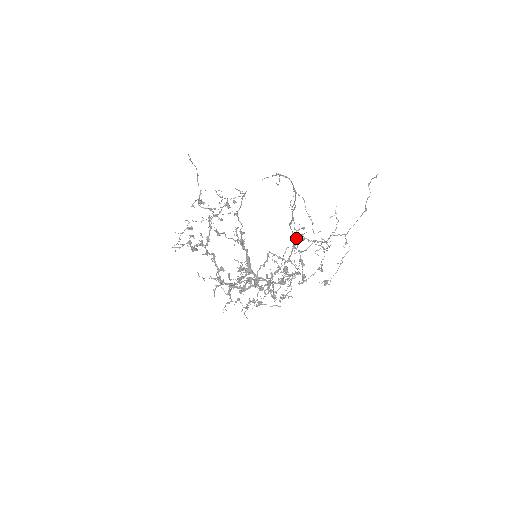
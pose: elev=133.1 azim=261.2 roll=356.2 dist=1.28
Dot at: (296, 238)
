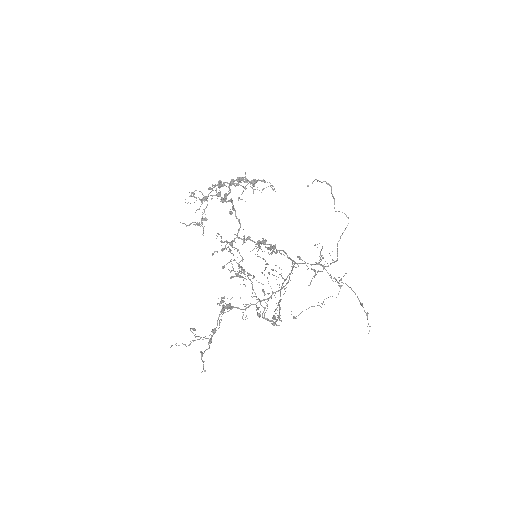
Dot at: (272, 317)
